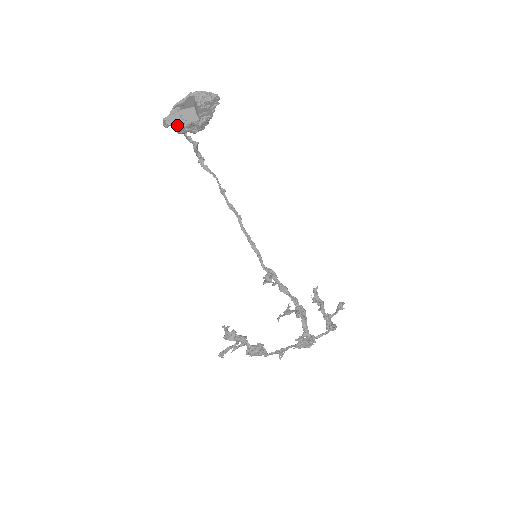
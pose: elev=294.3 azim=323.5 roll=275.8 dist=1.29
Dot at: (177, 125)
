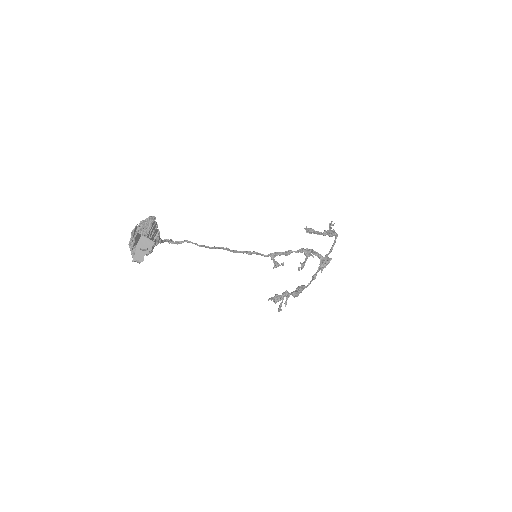
Dot at: (144, 255)
